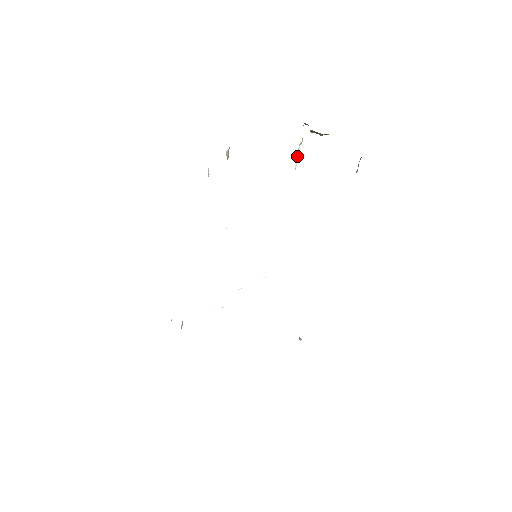
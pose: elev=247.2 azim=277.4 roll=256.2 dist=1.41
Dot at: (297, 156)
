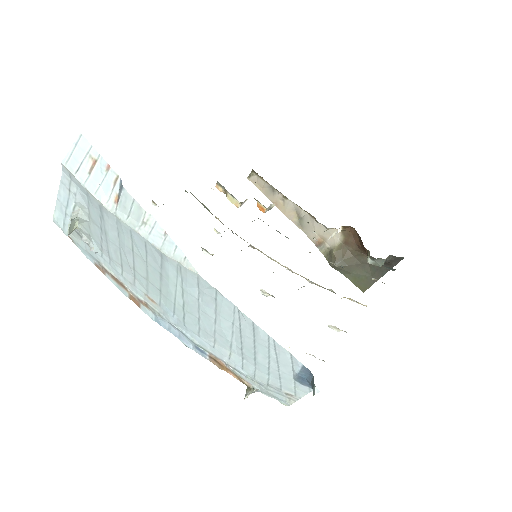
Dot at: (336, 231)
